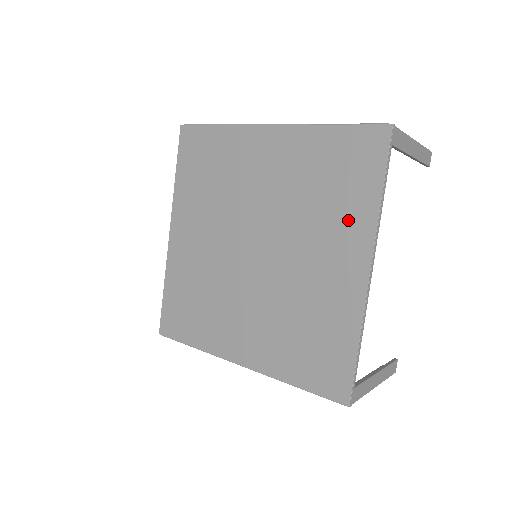
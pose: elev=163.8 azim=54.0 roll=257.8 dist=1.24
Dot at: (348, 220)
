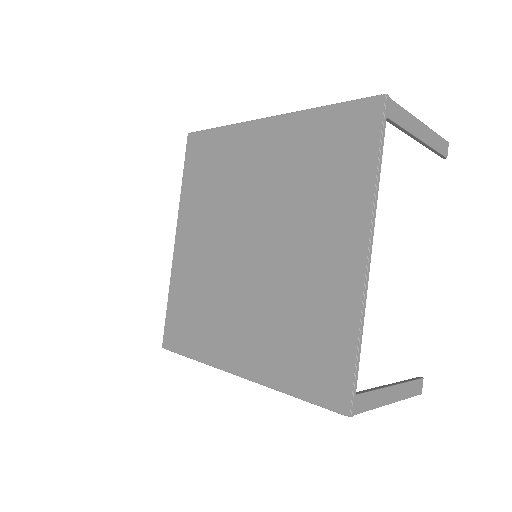
Dot at: (343, 202)
